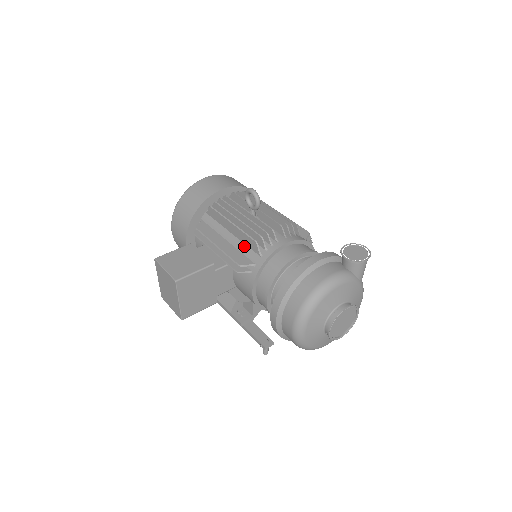
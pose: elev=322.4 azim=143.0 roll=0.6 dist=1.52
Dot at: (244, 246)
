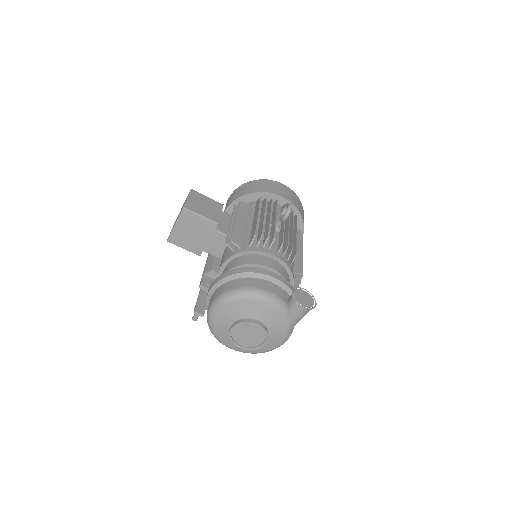
Dot at: (249, 234)
